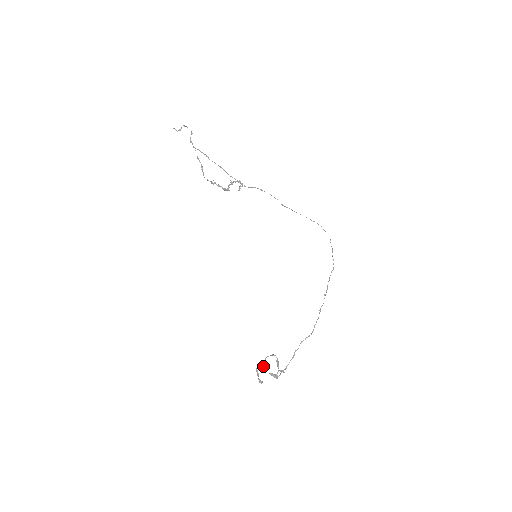
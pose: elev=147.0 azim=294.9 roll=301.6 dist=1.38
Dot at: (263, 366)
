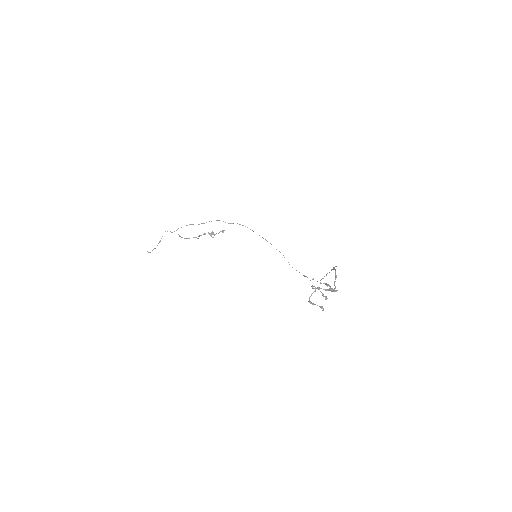
Dot at: occluded
